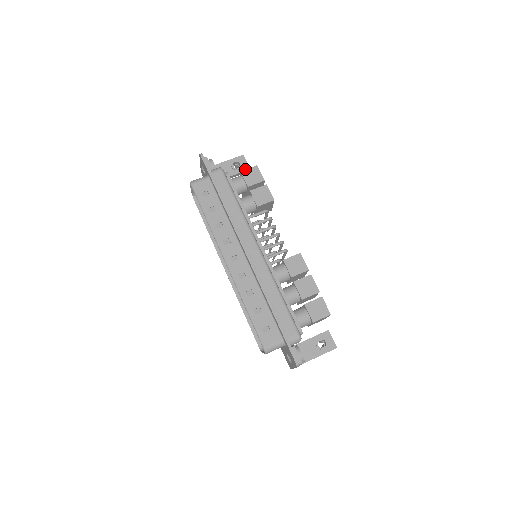
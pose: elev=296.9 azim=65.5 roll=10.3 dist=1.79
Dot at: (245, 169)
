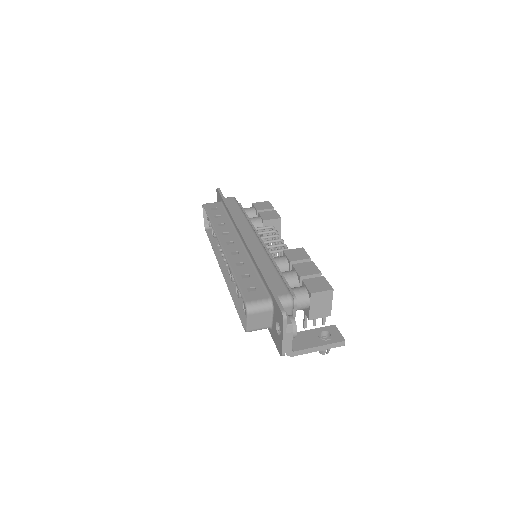
Dot at: (257, 202)
